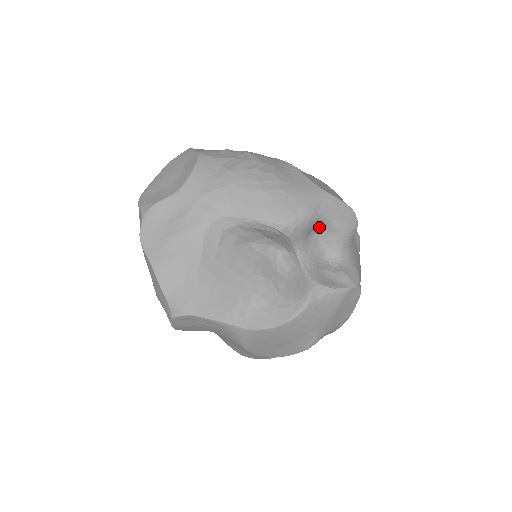
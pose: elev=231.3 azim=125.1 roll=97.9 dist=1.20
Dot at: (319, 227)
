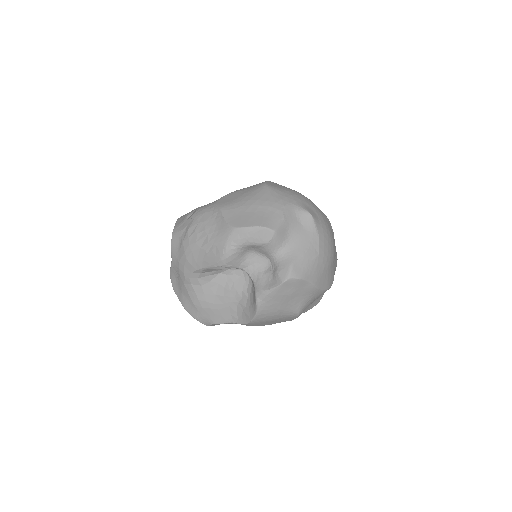
Dot at: (248, 249)
